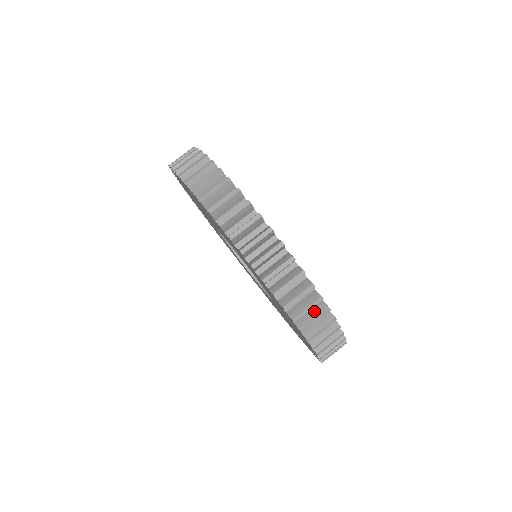
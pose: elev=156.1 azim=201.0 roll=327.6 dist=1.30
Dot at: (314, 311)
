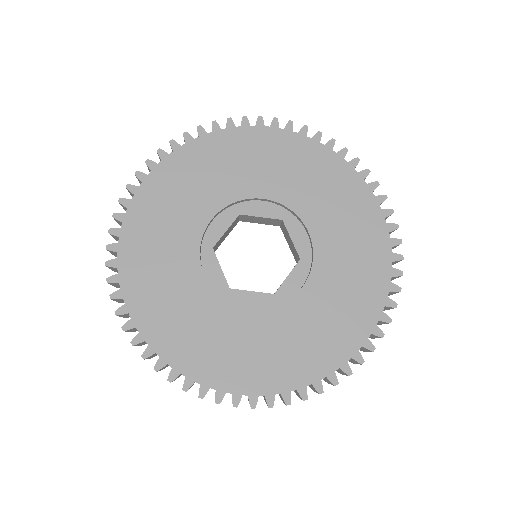
Dot at: occluded
